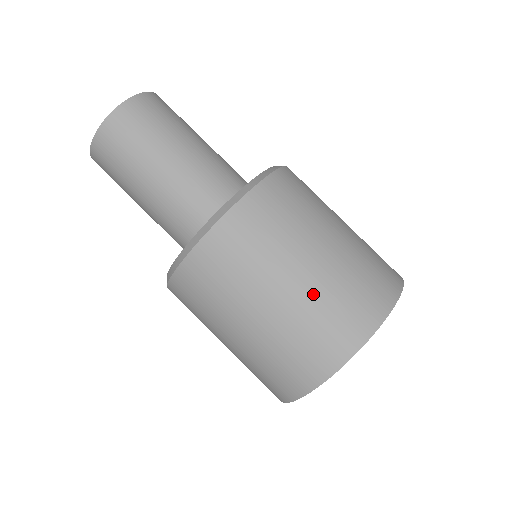
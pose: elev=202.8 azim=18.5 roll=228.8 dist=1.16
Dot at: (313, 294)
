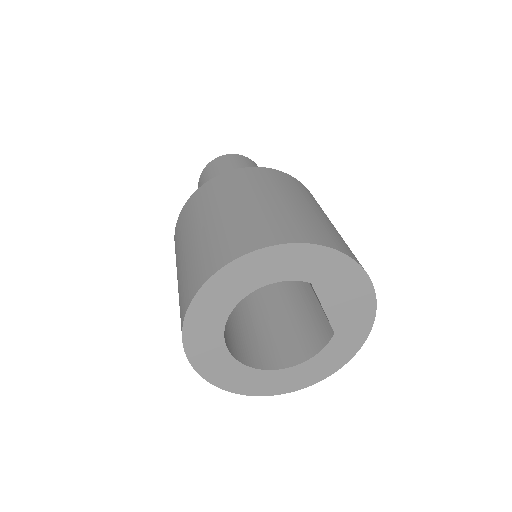
Dot at: (332, 227)
